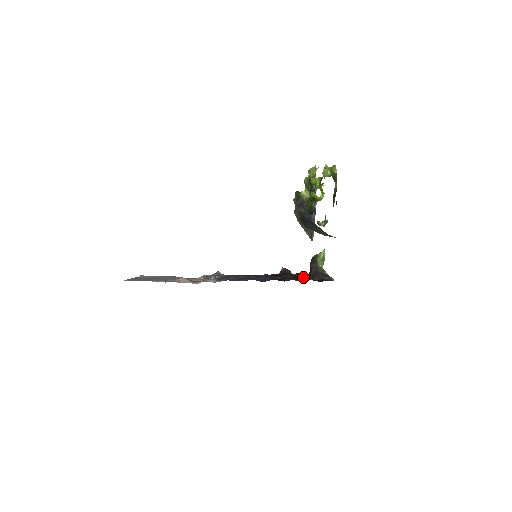
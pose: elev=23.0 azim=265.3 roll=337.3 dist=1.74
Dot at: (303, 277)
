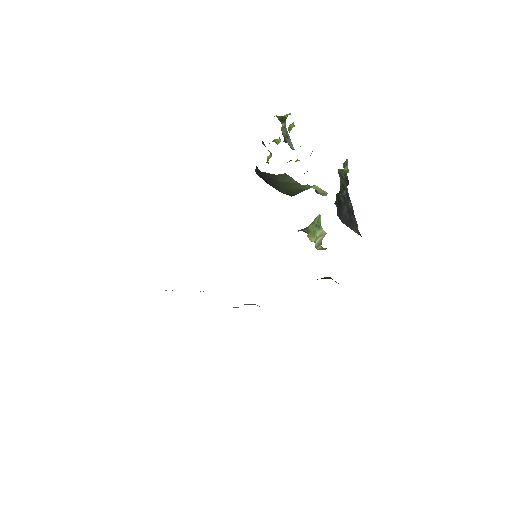
Dot at: occluded
